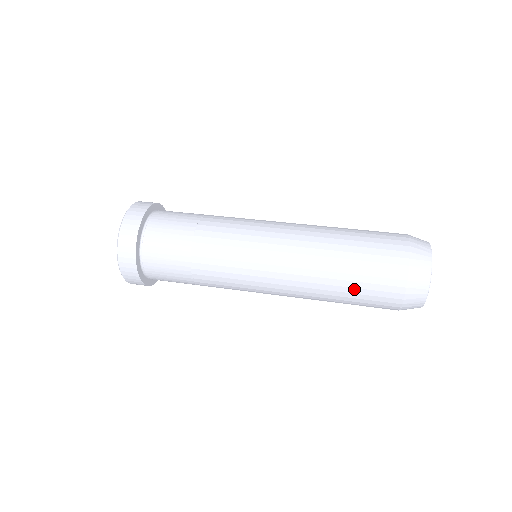
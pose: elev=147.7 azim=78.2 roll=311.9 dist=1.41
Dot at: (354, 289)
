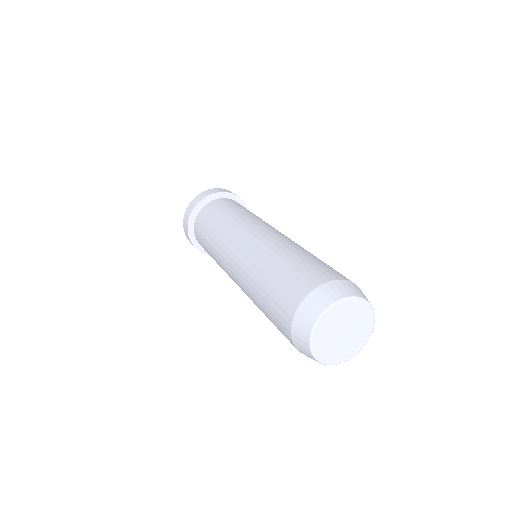
Dot at: occluded
